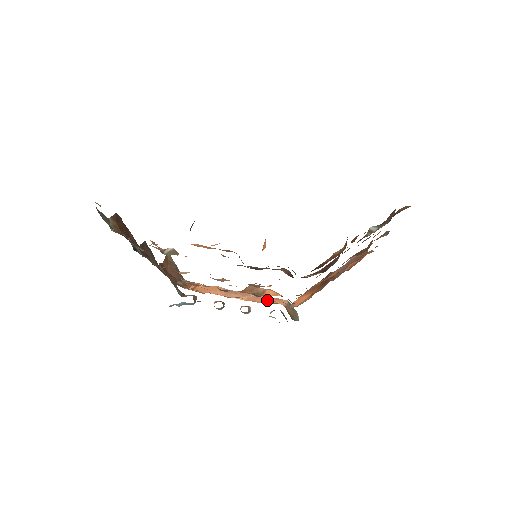
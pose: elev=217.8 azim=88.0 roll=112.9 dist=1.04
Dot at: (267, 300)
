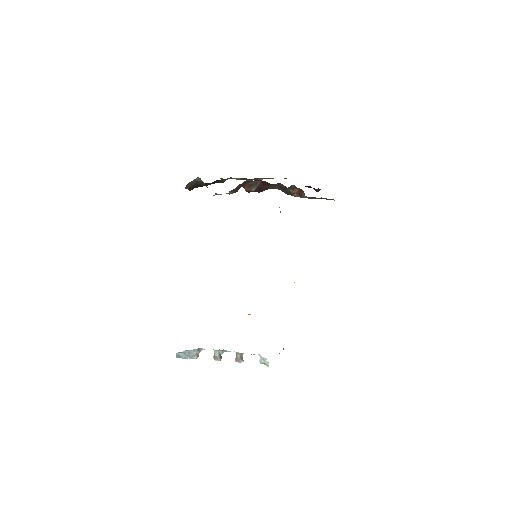
Dot at: occluded
